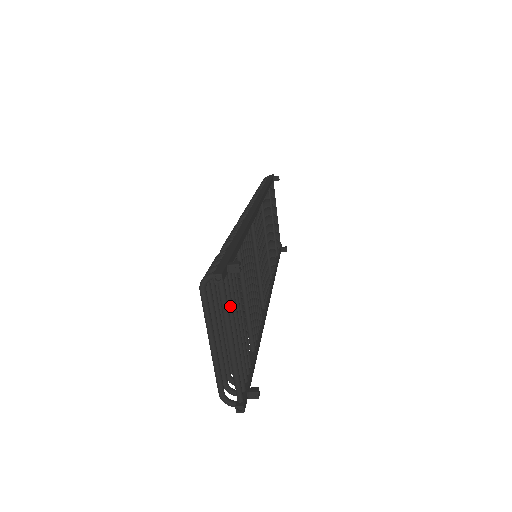
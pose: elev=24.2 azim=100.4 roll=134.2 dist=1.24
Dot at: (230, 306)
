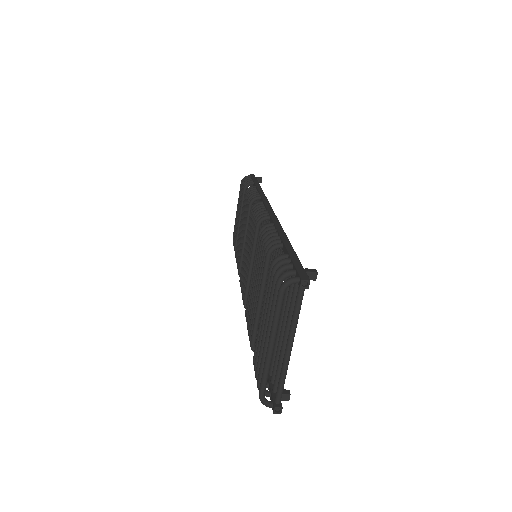
Dot at: occluded
